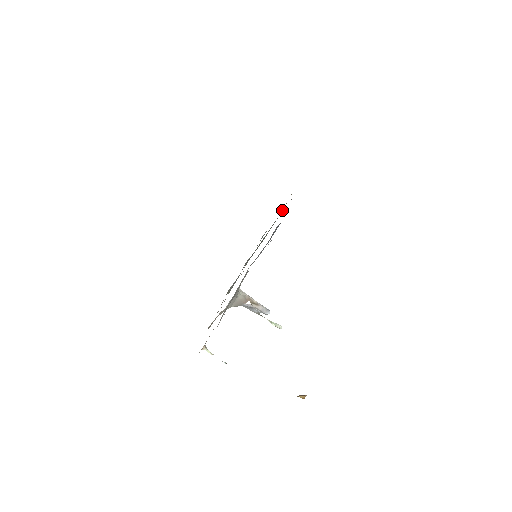
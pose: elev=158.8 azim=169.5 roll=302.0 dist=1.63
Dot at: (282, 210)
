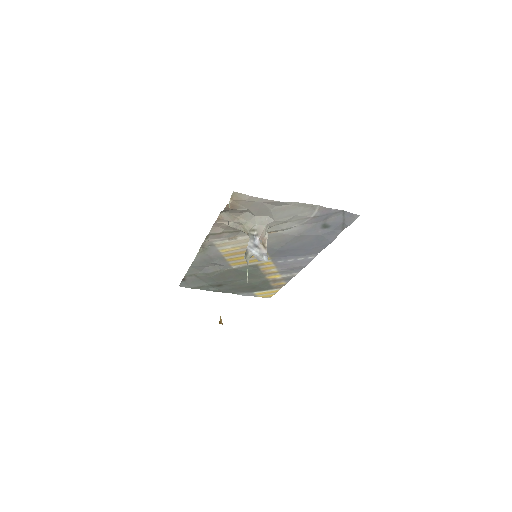
Dot at: (264, 282)
